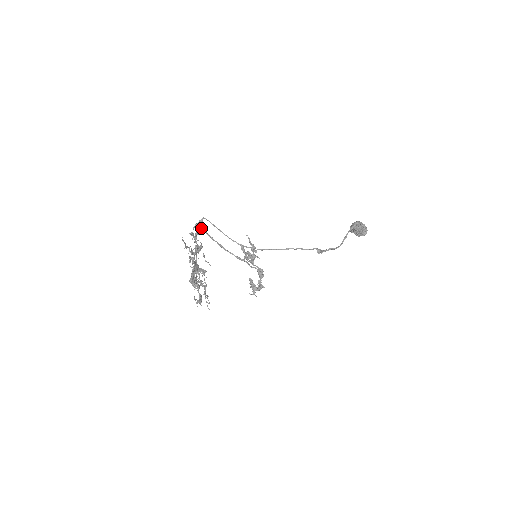
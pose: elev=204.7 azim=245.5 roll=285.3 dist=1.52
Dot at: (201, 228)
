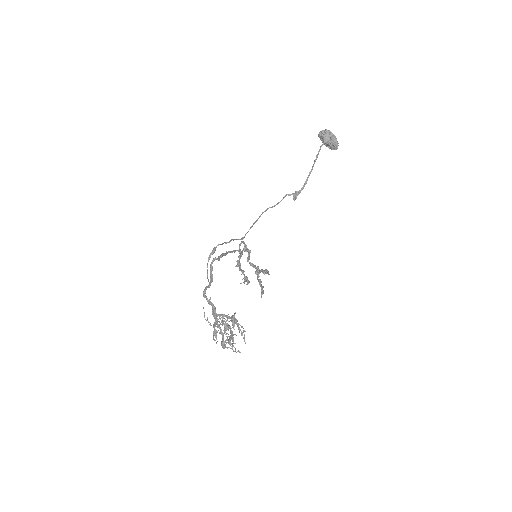
Dot at: occluded
